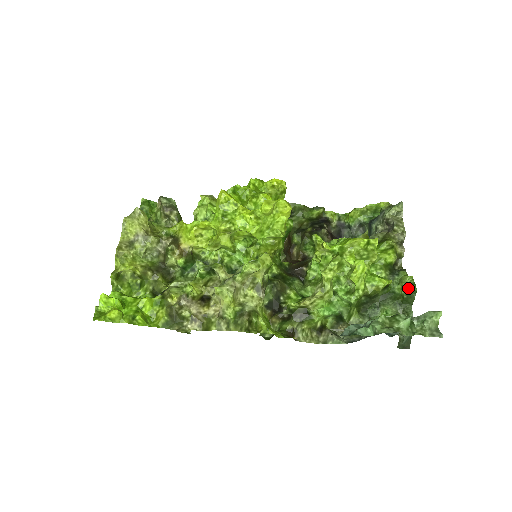
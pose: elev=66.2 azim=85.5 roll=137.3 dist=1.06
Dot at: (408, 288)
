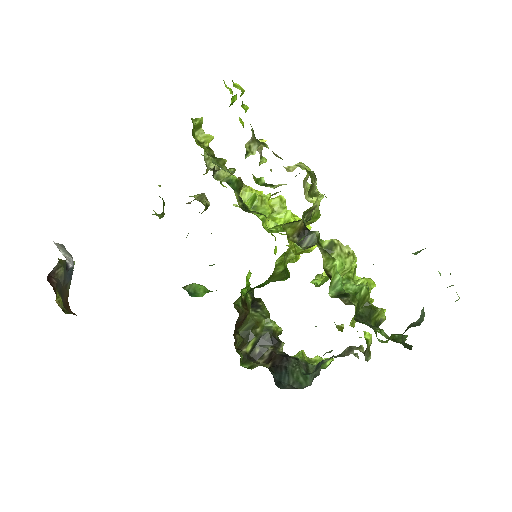
Dot at: (398, 334)
